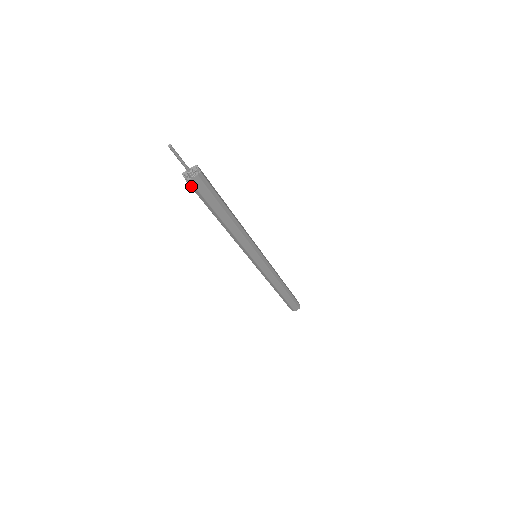
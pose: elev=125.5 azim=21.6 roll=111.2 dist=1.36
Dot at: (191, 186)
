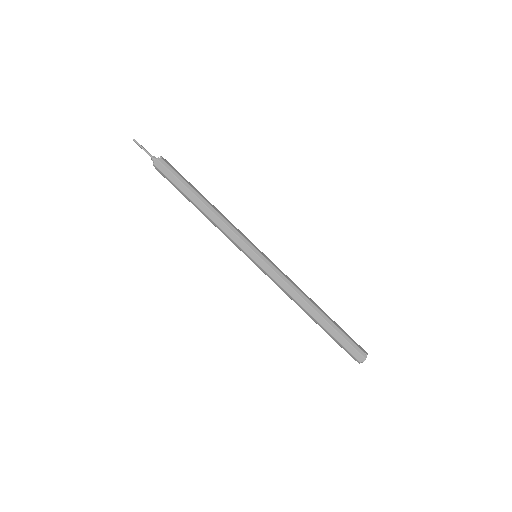
Dot at: (159, 171)
